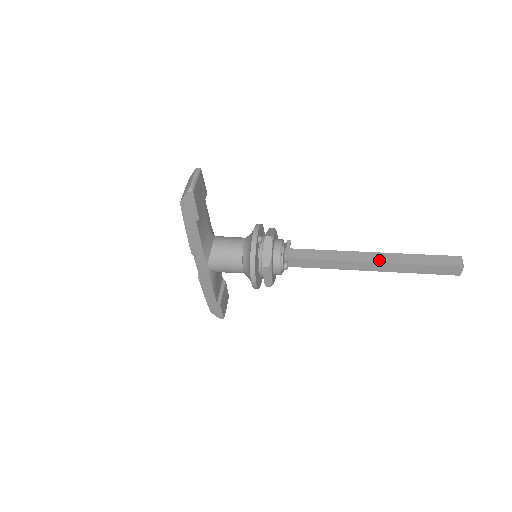
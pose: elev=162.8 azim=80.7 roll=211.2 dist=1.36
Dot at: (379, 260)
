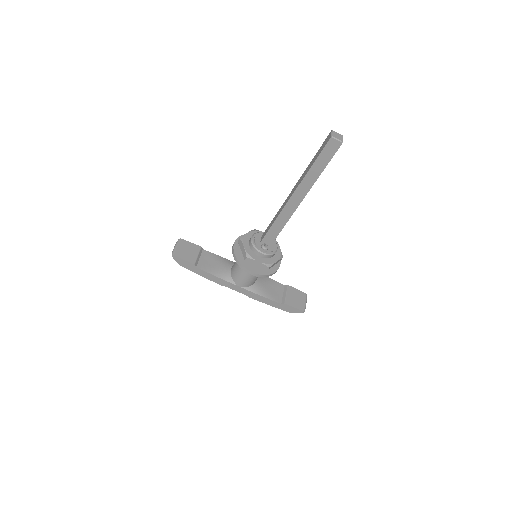
Dot at: (294, 190)
